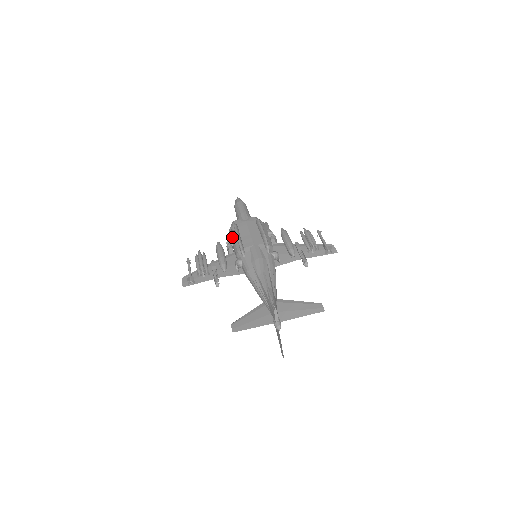
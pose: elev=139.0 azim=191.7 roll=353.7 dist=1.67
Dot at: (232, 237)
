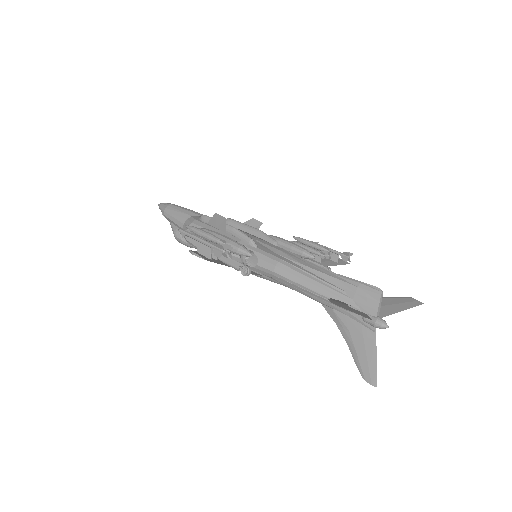
Dot at: occluded
